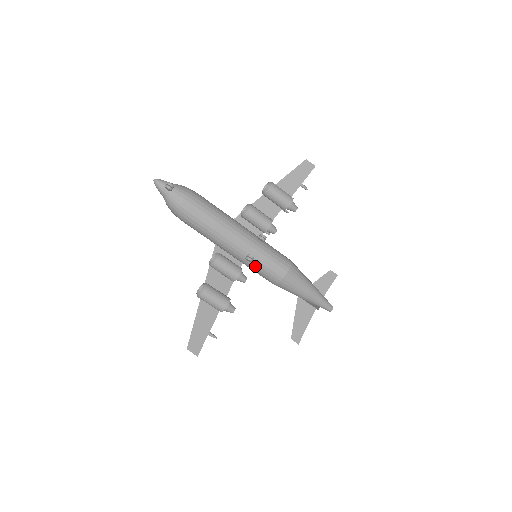
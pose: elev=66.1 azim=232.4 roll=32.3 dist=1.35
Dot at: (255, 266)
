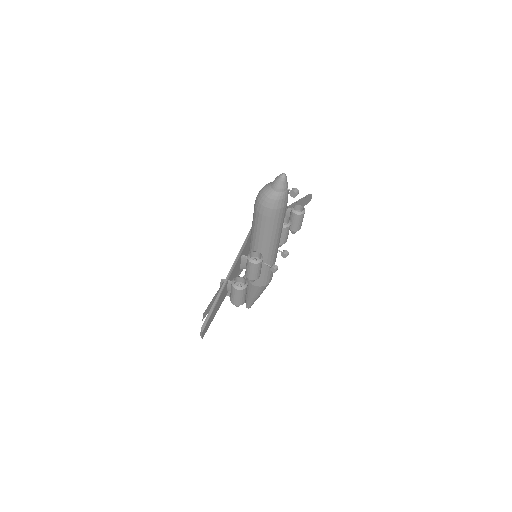
Dot at: (263, 270)
